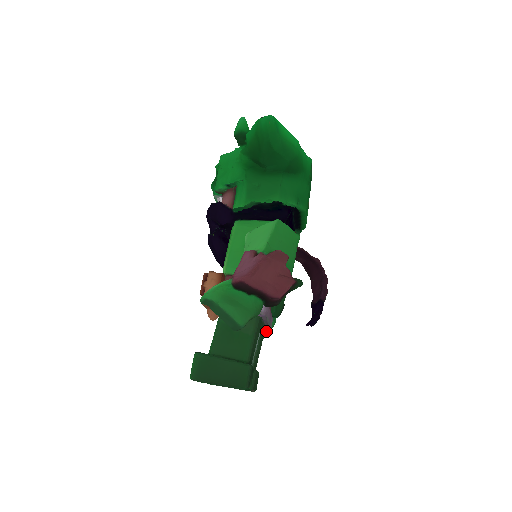
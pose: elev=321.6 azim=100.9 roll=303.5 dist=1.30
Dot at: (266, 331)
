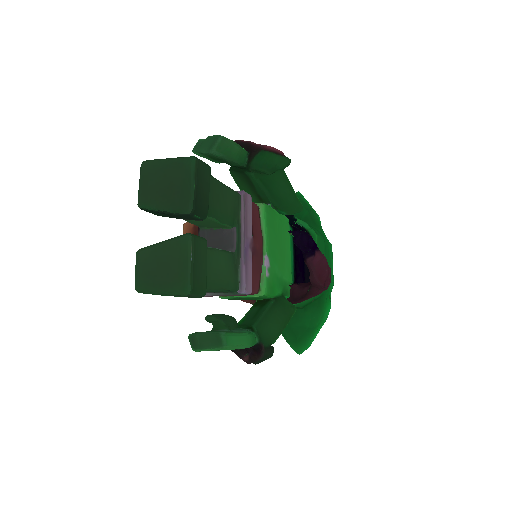
Dot at: (237, 333)
